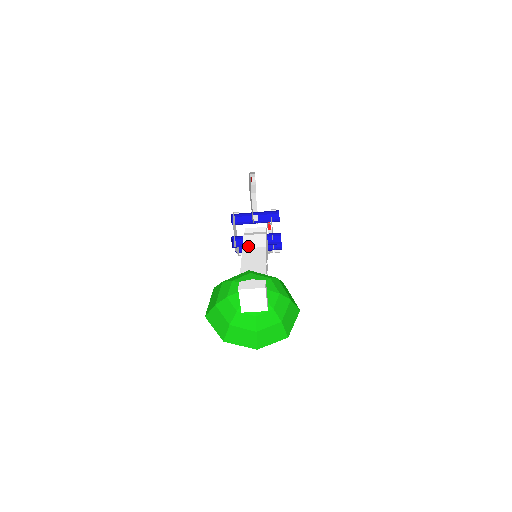
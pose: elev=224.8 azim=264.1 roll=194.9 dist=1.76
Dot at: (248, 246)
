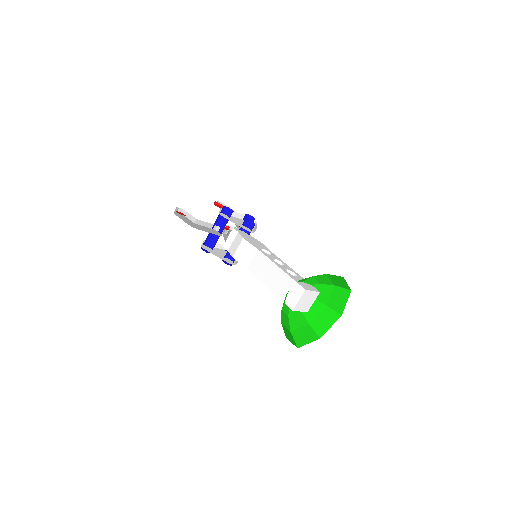
Dot at: (247, 263)
